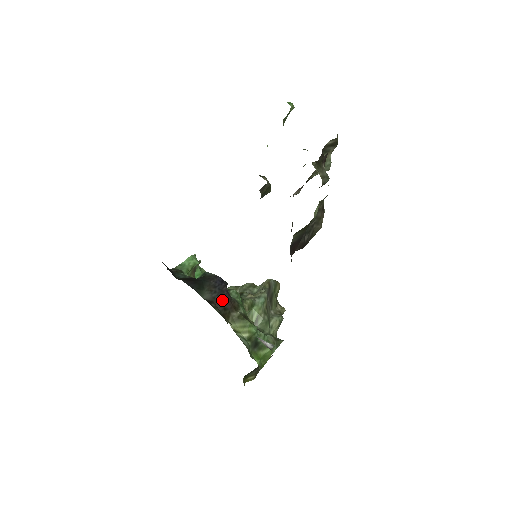
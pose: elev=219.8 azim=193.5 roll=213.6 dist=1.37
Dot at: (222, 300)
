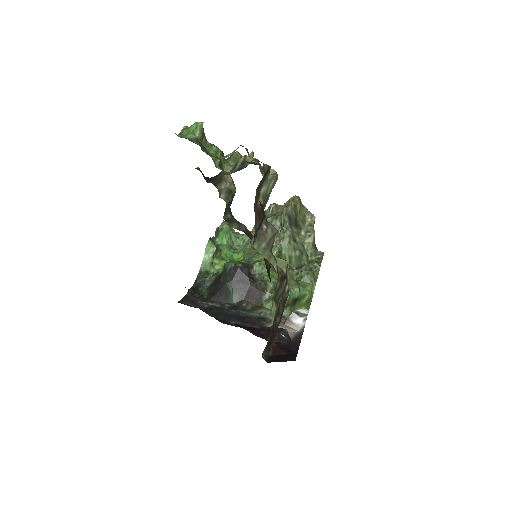
Dot at: (249, 293)
